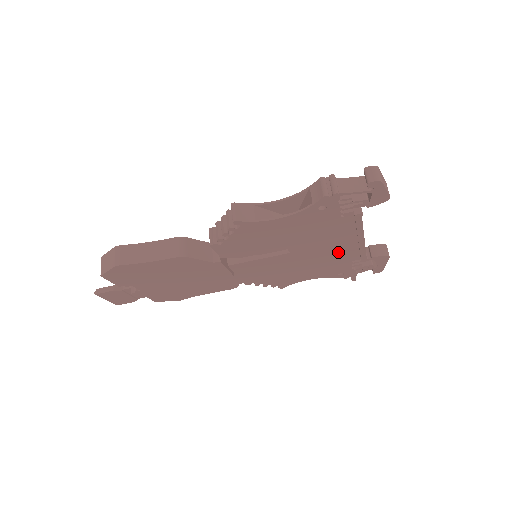
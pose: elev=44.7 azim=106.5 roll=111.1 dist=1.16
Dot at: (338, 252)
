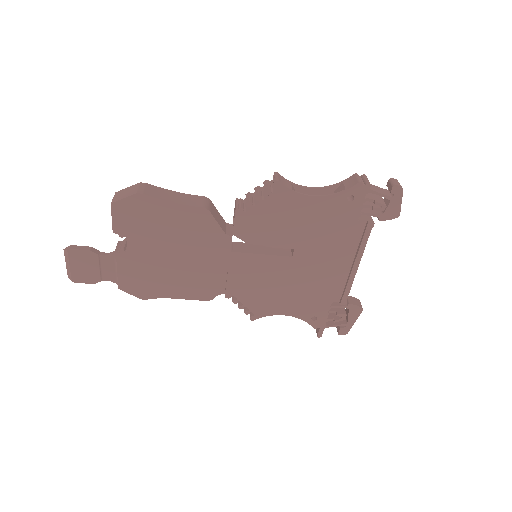
Dot at: (330, 277)
